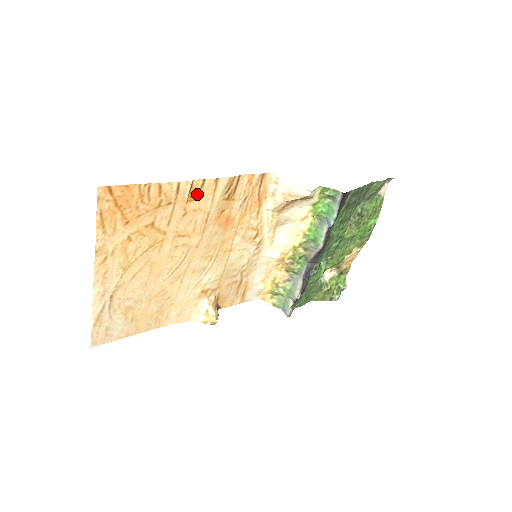
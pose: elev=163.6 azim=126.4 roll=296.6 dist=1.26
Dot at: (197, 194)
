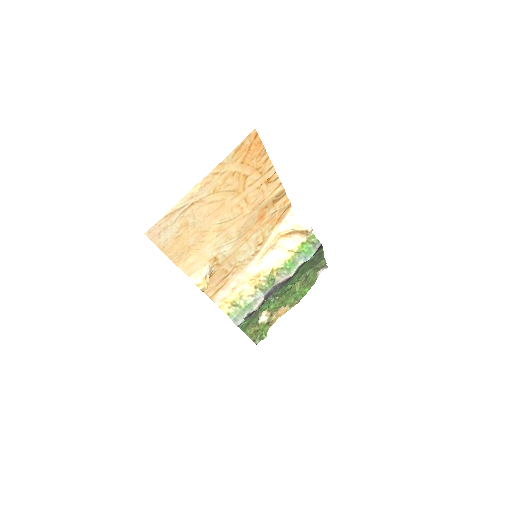
Dot at: (270, 182)
